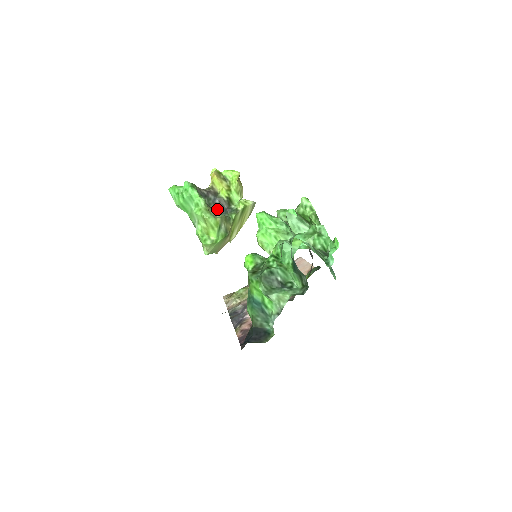
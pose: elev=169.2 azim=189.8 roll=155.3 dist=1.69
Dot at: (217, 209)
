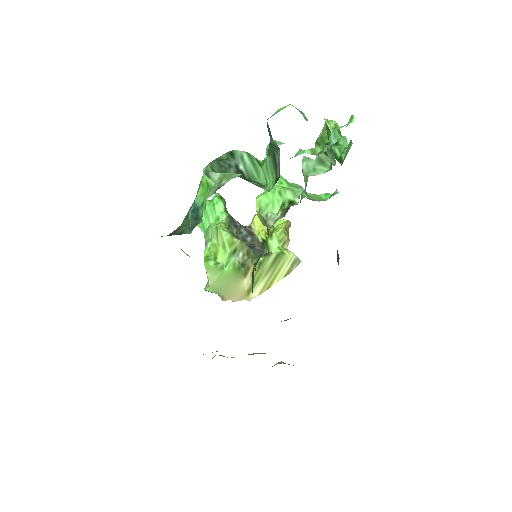
Dot at: occluded
